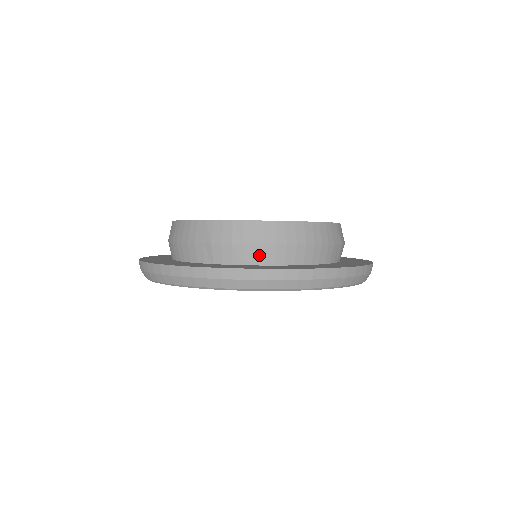
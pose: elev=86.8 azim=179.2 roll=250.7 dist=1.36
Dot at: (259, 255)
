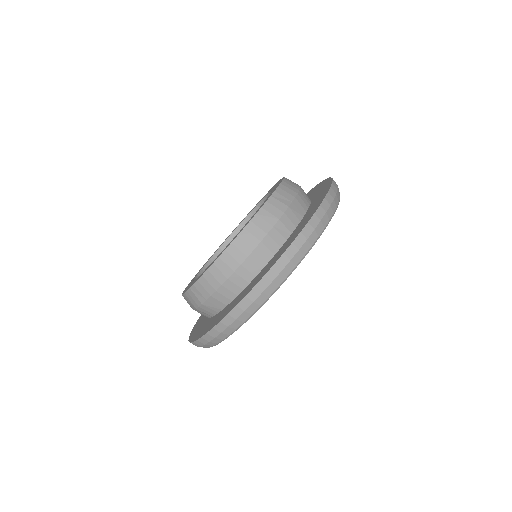
Dot at: (222, 299)
